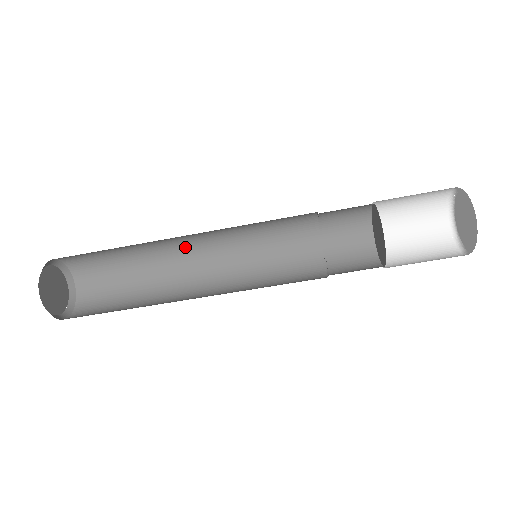
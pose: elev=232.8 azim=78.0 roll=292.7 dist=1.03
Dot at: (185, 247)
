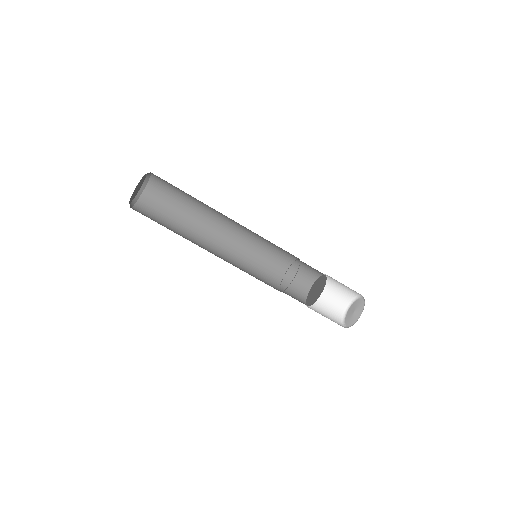
Dot at: (224, 217)
